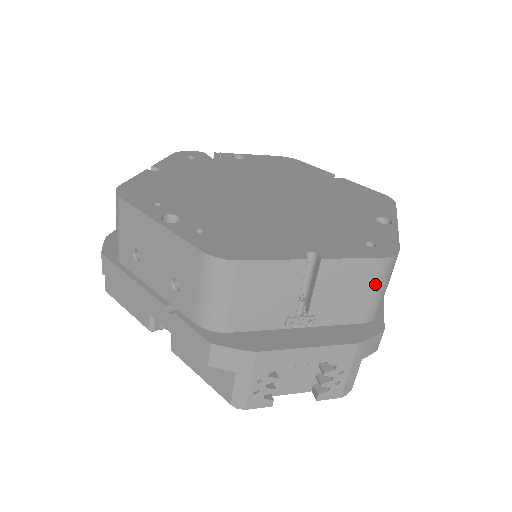
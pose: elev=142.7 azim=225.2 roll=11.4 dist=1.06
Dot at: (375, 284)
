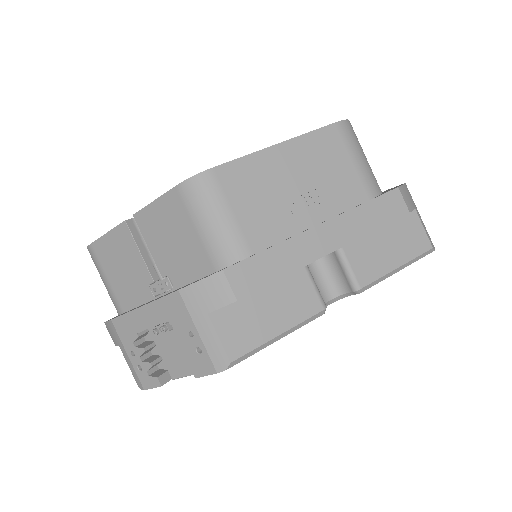
Dot at: (192, 219)
